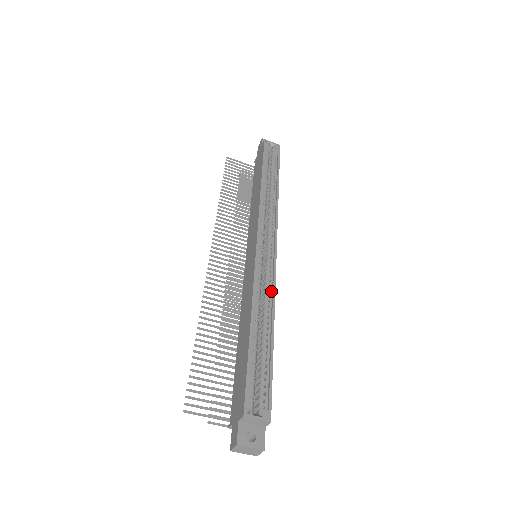
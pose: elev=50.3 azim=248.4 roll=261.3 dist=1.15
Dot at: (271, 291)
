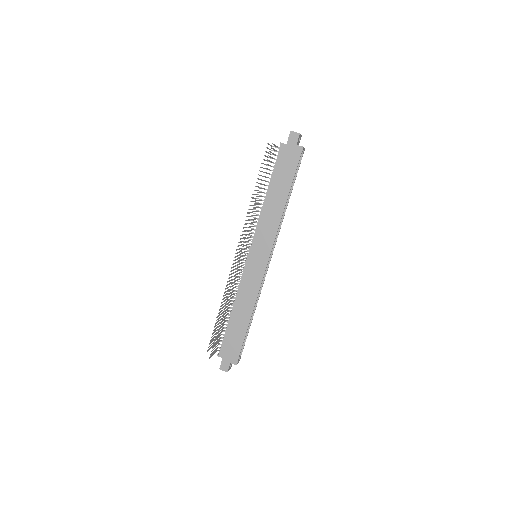
Dot at: (259, 292)
